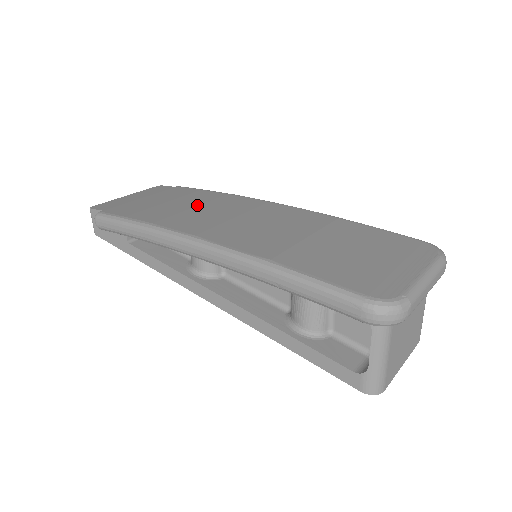
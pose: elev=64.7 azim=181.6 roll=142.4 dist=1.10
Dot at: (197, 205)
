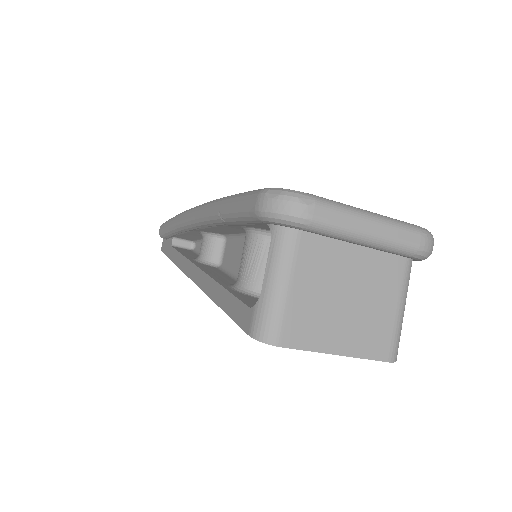
Dot at: occluded
